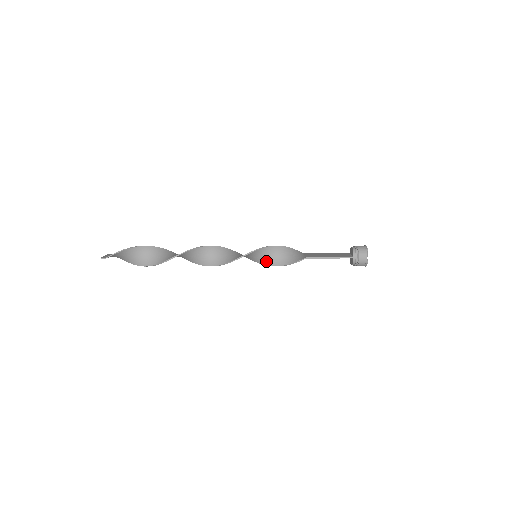
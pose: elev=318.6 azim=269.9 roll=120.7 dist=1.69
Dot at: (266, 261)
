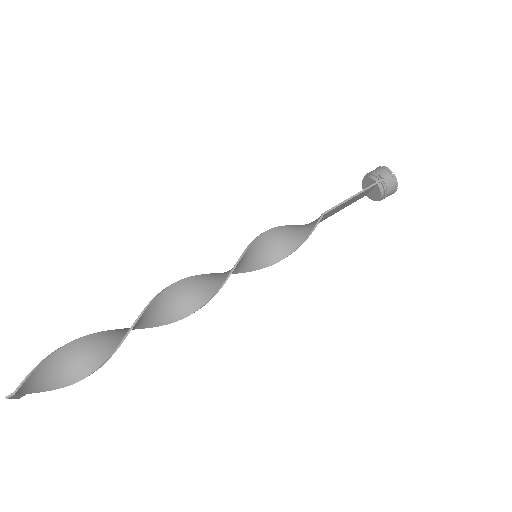
Dot at: (274, 256)
